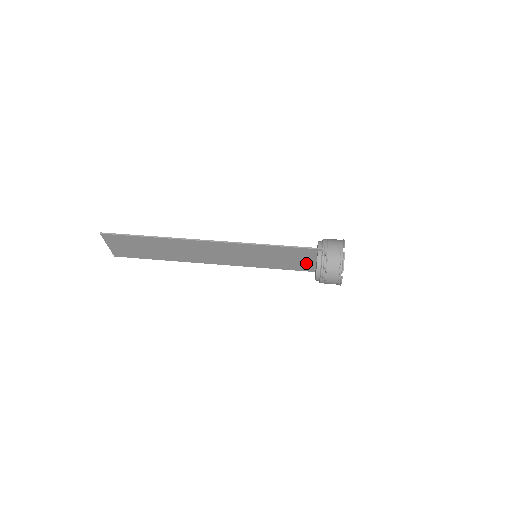
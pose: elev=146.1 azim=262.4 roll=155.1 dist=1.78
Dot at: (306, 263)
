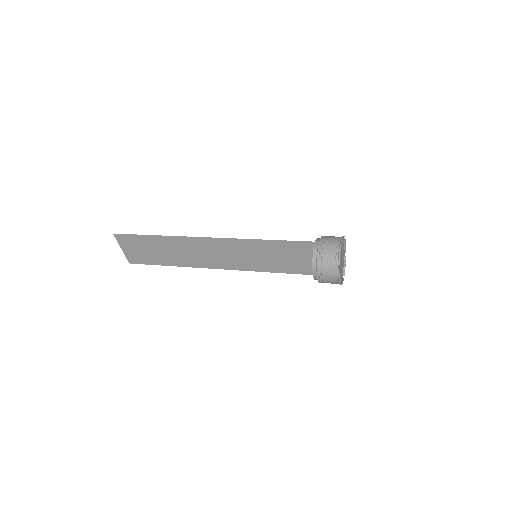
Dot at: (306, 263)
